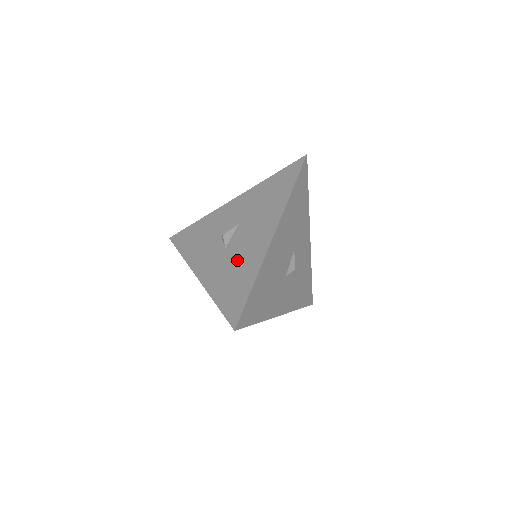
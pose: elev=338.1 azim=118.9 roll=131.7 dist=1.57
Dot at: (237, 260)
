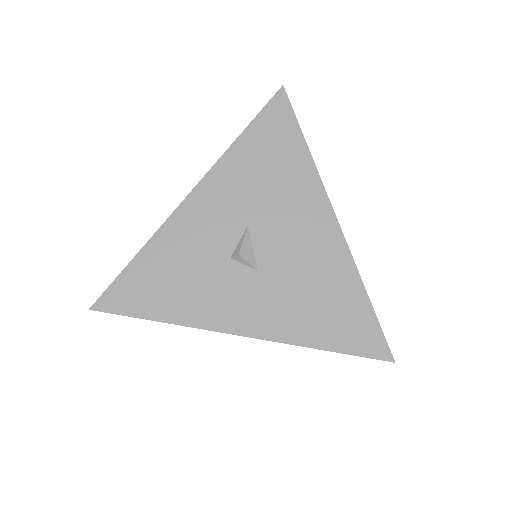
Dot at: (303, 277)
